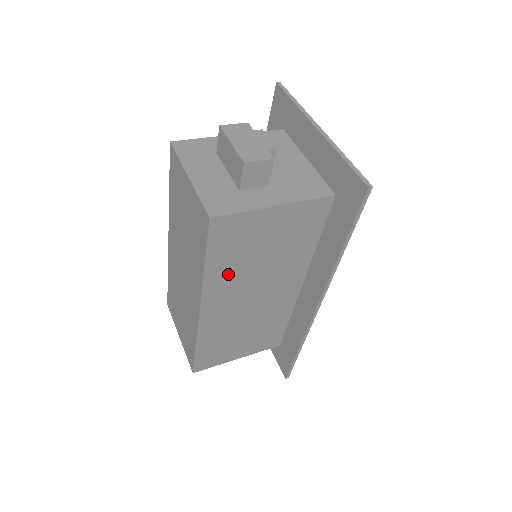
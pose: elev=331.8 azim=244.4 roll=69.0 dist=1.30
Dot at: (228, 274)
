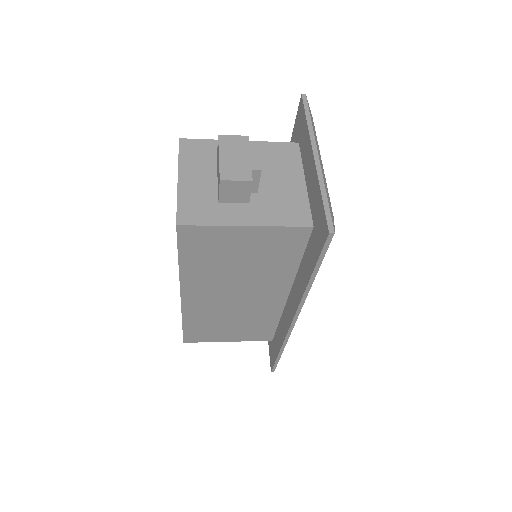
Dot at: (205, 273)
